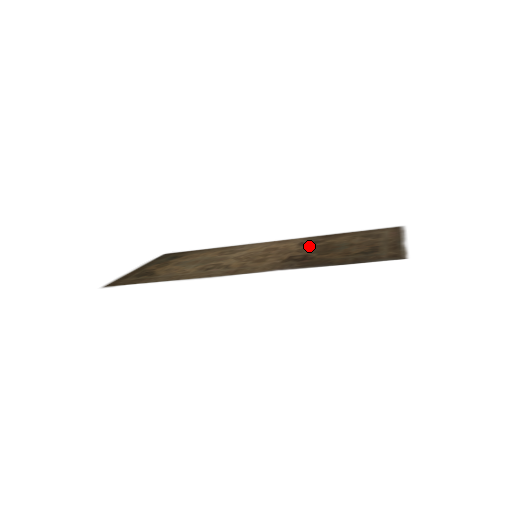
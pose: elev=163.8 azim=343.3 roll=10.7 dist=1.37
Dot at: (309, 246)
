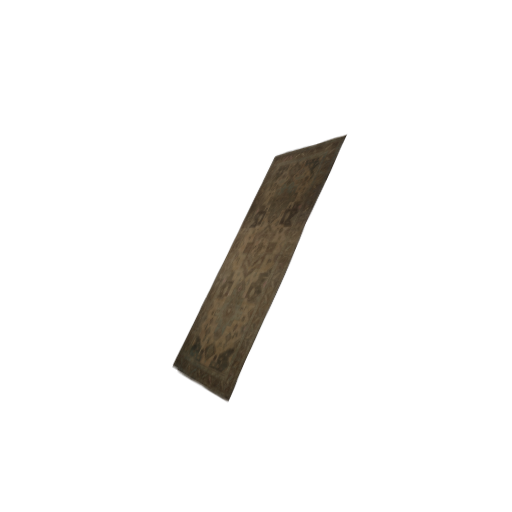
Dot at: (267, 215)
